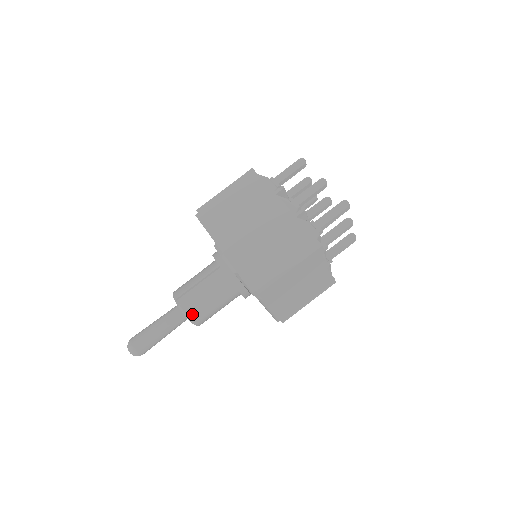
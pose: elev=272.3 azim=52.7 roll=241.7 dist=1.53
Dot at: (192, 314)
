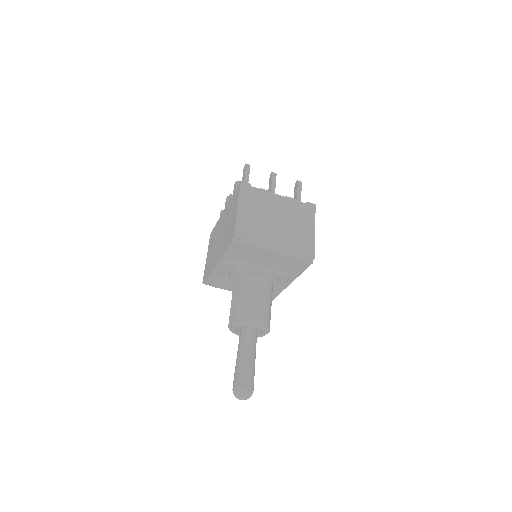
Dot at: (242, 317)
